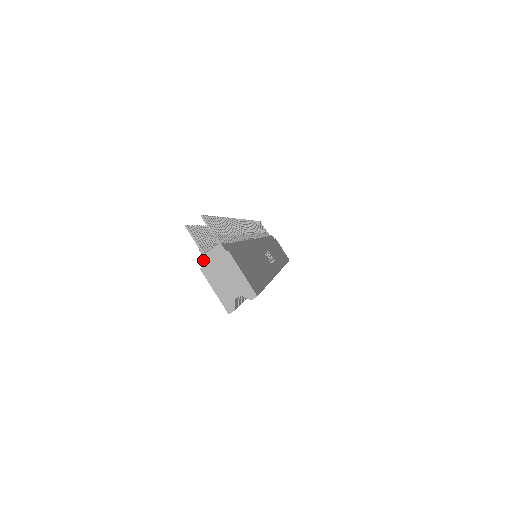
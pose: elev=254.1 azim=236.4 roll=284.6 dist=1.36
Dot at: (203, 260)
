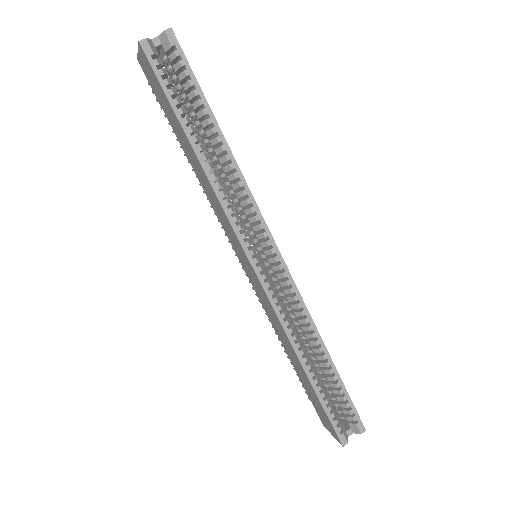
Dot at: occluded
